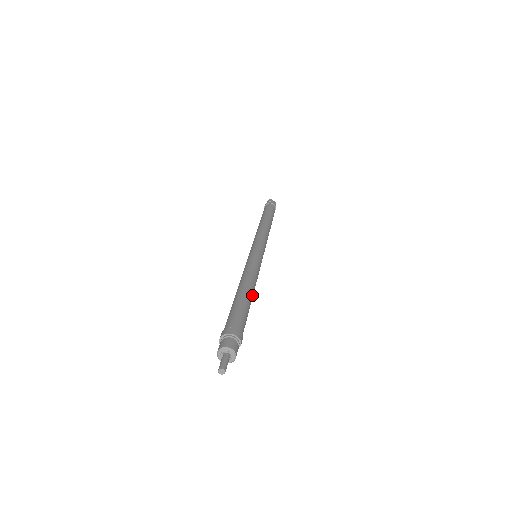
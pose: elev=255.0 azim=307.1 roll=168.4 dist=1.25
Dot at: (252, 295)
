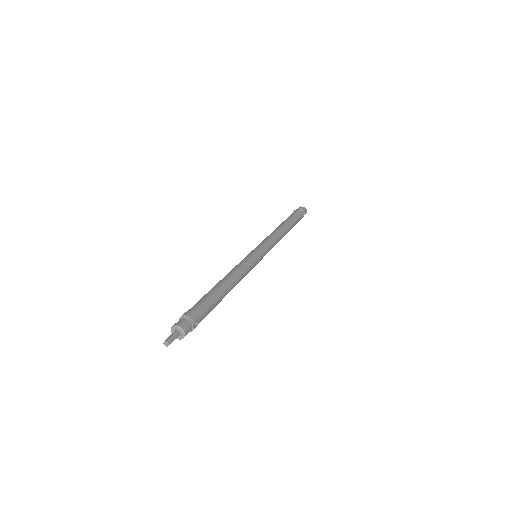
Dot at: (228, 285)
